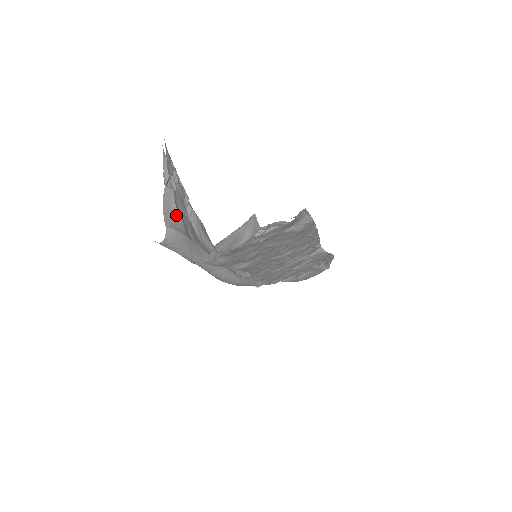
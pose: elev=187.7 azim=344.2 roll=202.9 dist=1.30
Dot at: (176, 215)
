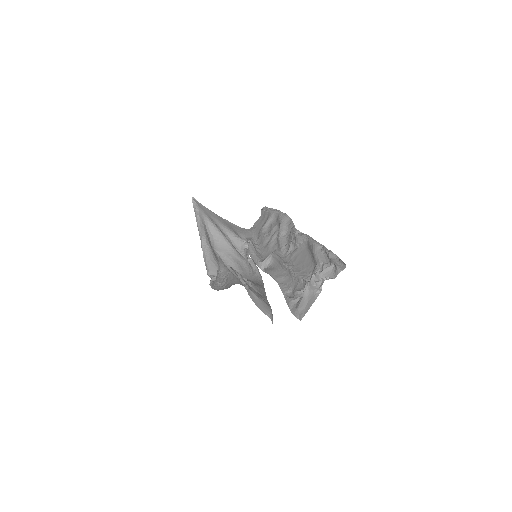
Dot at: (260, 301)
